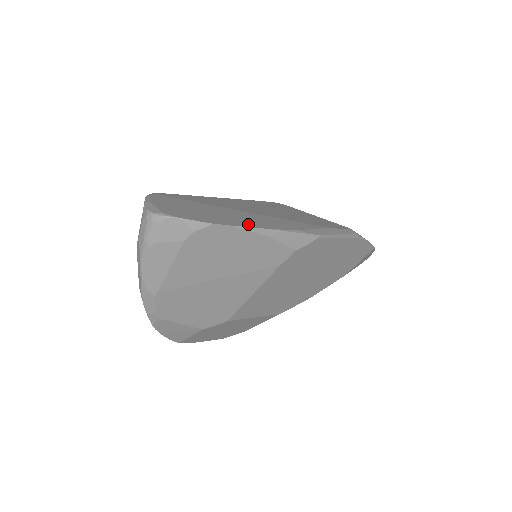
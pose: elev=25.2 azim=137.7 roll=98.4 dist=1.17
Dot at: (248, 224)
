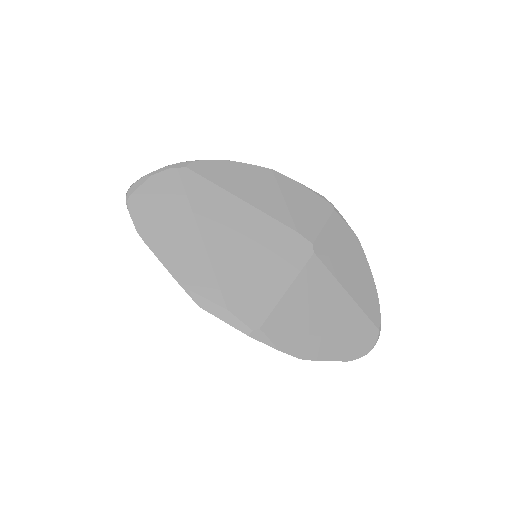
Dot at: (162, 252)
